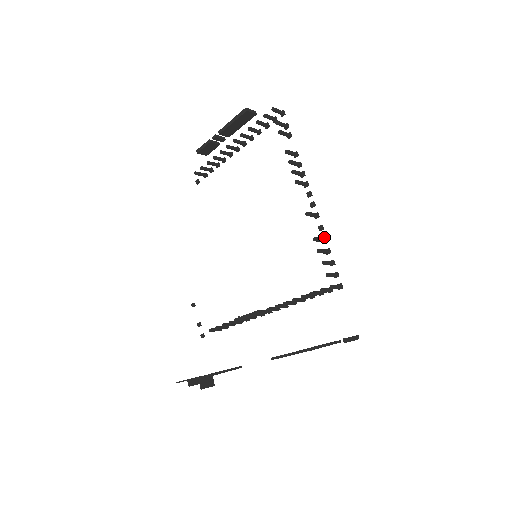
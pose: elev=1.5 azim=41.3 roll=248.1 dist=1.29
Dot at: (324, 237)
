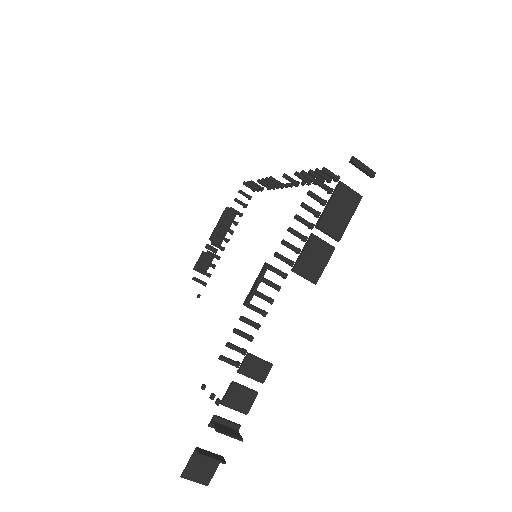
Dot at: (308, 180)
